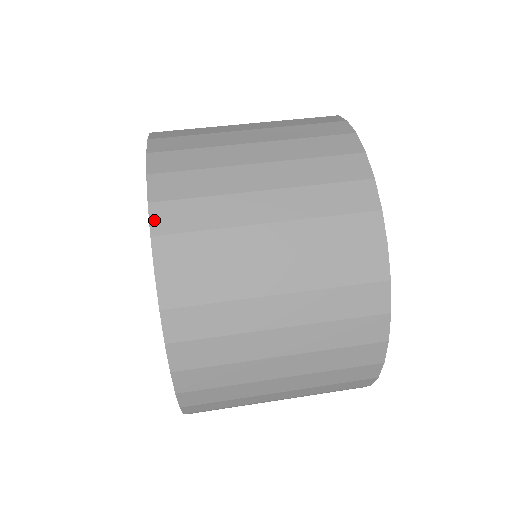
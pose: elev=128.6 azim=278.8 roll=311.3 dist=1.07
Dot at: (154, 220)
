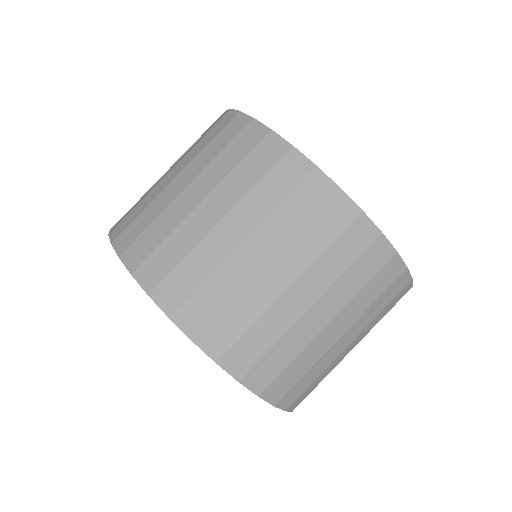
Dot at: (128, 263)
